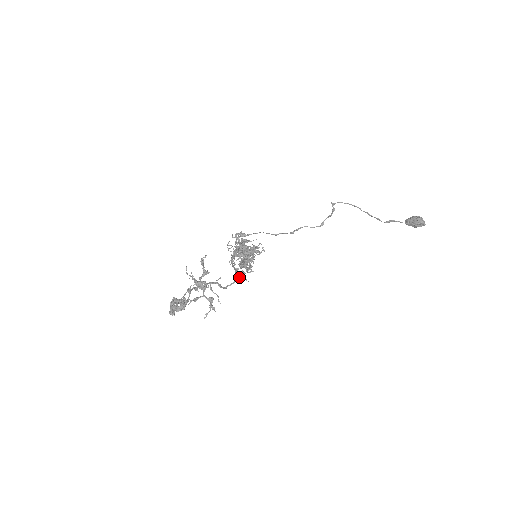
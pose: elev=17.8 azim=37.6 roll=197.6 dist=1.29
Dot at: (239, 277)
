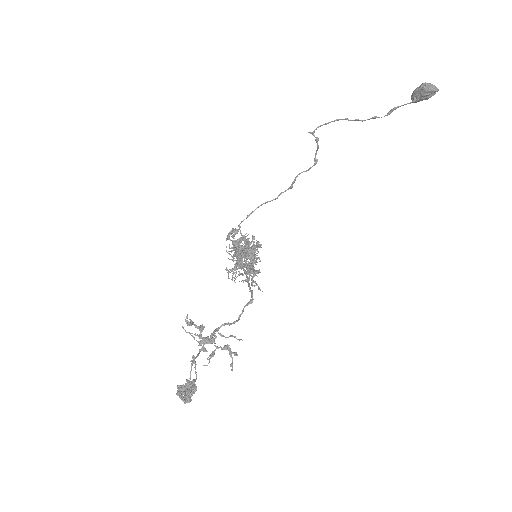
Dot at: occluded
